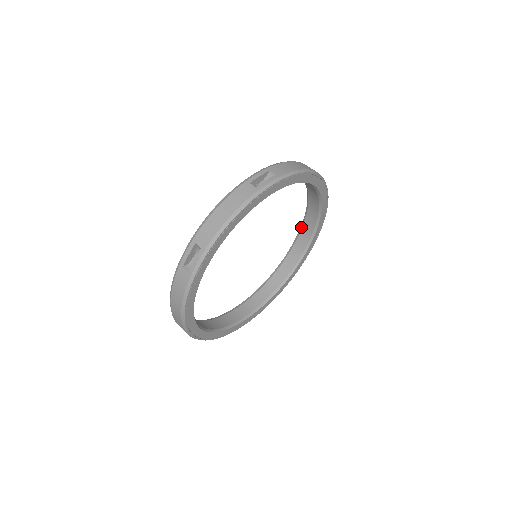
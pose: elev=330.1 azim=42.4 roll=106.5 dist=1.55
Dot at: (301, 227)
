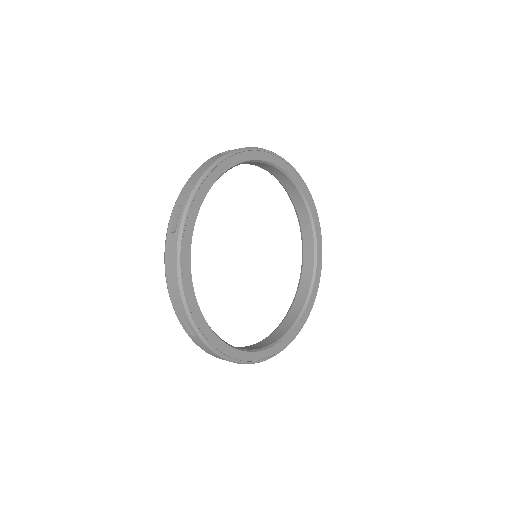
Dot at: (302, 249)
